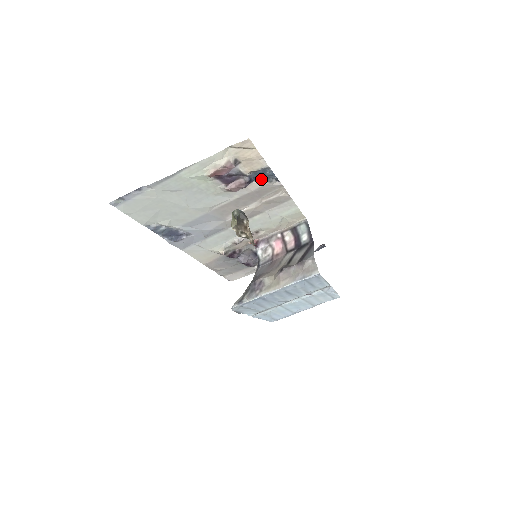
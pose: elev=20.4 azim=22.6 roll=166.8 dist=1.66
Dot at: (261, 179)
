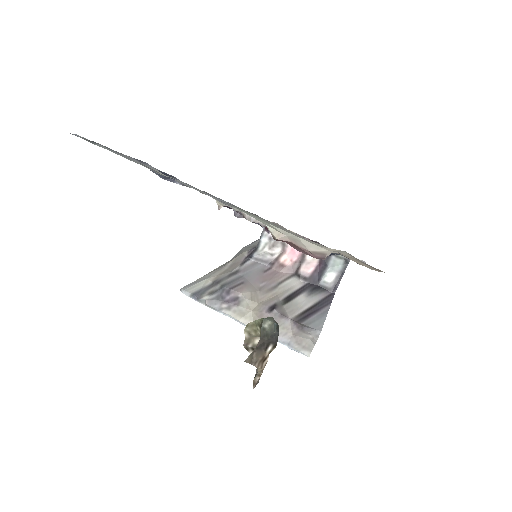
Dot at: occluded
